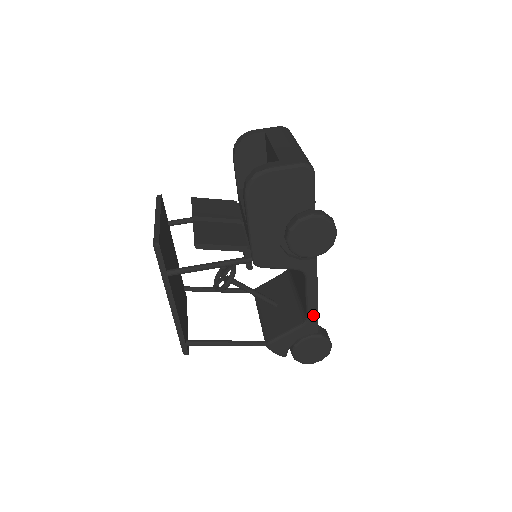
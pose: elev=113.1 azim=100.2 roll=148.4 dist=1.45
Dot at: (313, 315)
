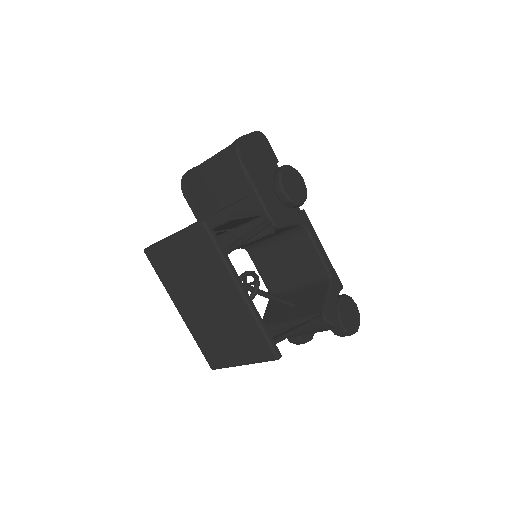
Dot at: (330, 268)
